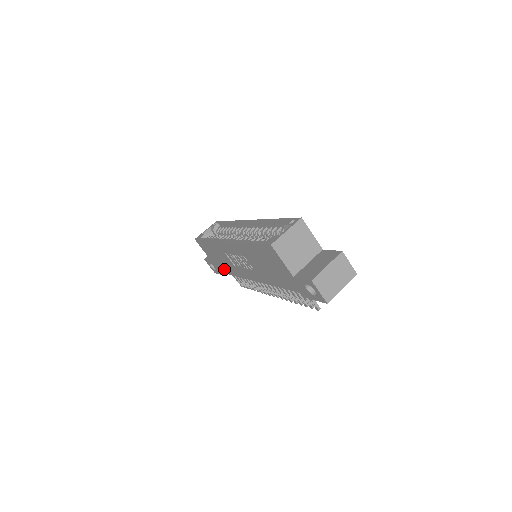
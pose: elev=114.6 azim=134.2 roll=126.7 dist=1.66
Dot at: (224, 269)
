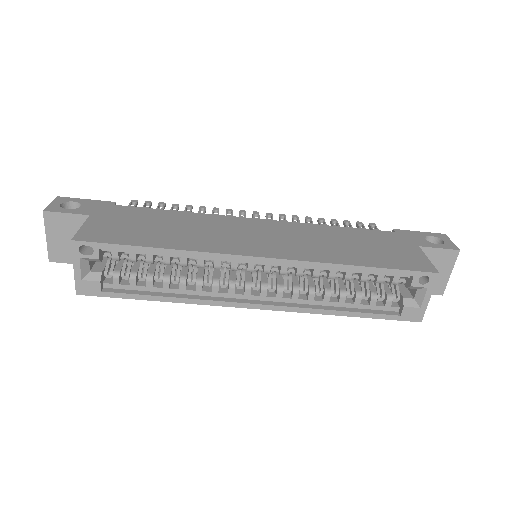
Dot at: occluded
